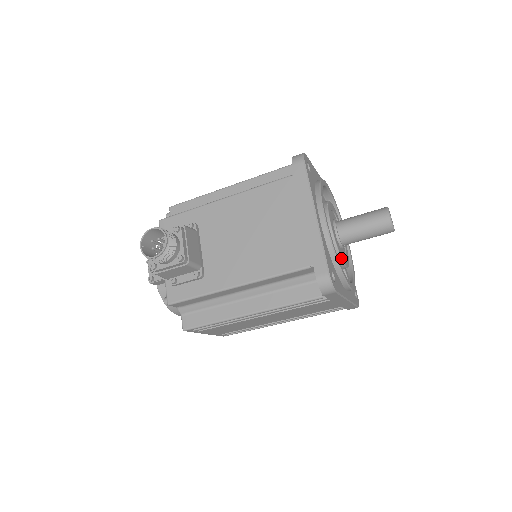
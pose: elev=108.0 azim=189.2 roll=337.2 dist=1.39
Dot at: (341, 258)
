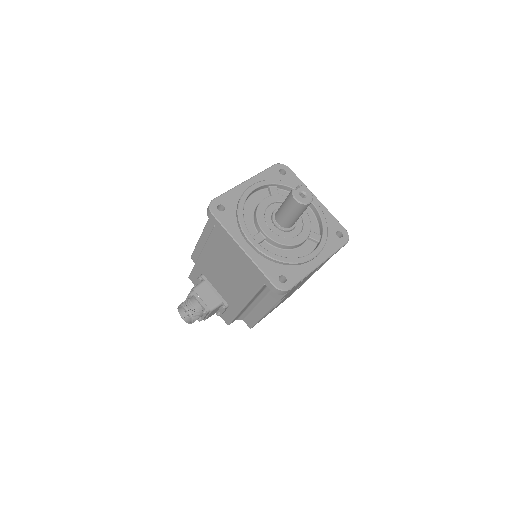
Dot at: (291, 246)
